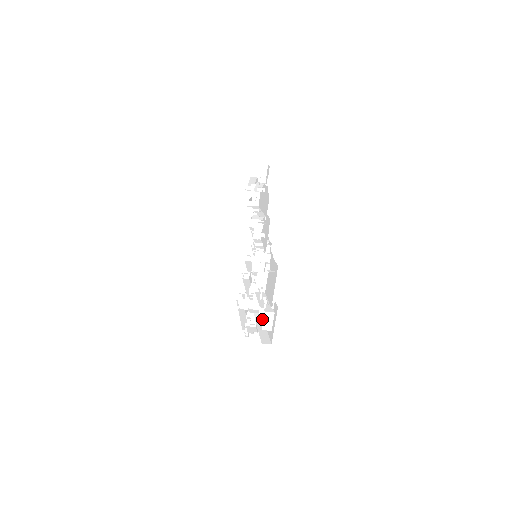
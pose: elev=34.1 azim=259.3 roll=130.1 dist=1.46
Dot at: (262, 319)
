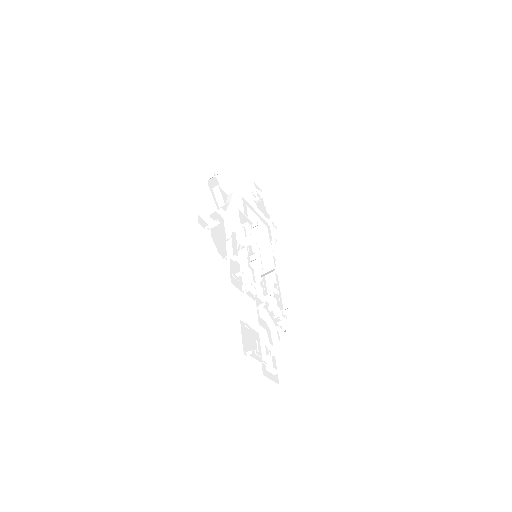
Dot at: (278, 343)
